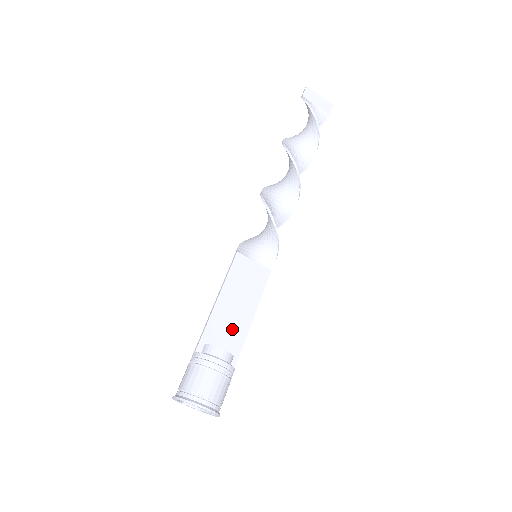
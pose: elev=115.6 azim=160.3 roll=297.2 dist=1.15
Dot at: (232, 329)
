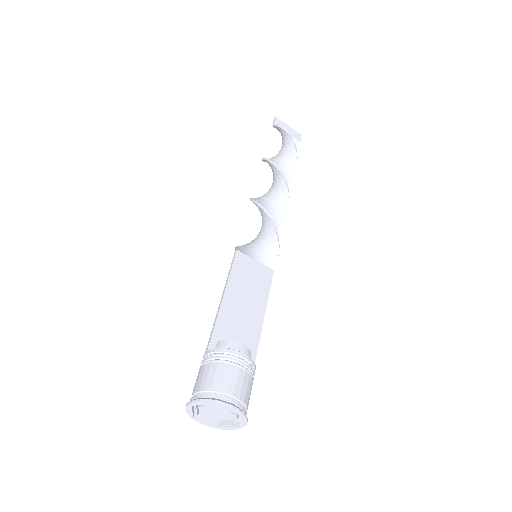
Dot at: (244, 327)
